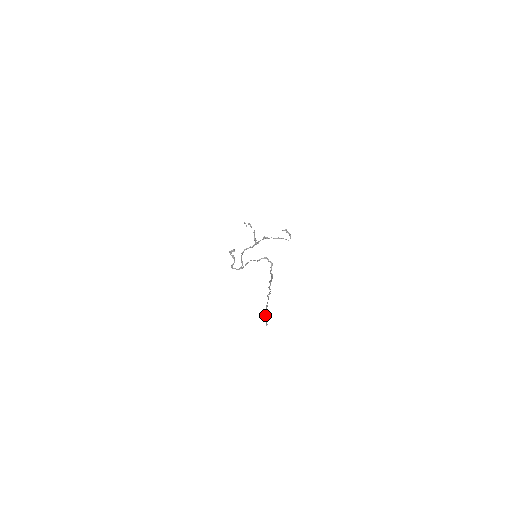
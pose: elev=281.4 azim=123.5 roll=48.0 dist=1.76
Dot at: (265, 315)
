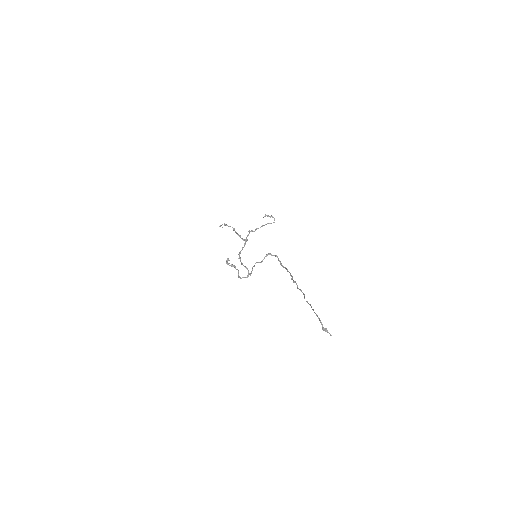
Dot at: (323, 327)
